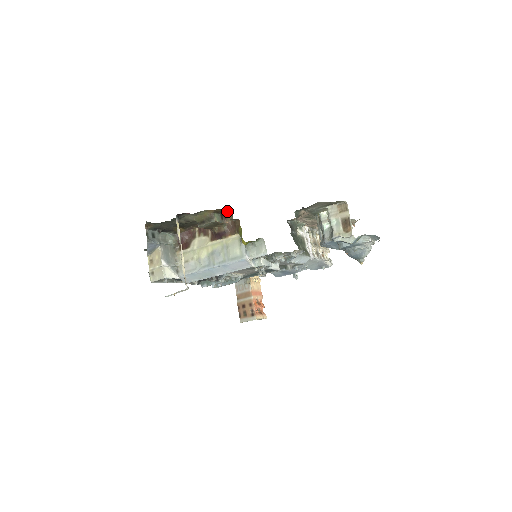
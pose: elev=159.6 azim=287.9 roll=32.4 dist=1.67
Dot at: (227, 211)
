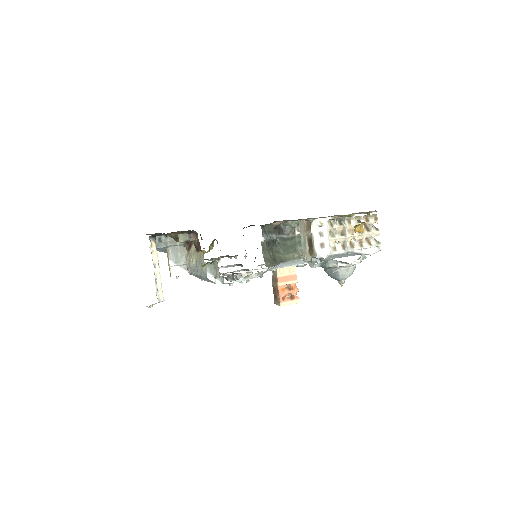
Dot at: occluded
